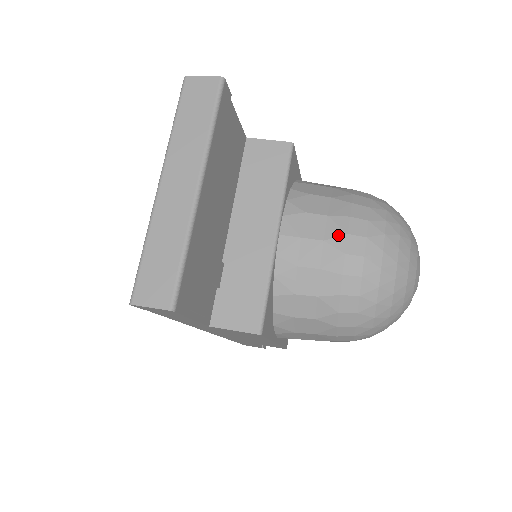
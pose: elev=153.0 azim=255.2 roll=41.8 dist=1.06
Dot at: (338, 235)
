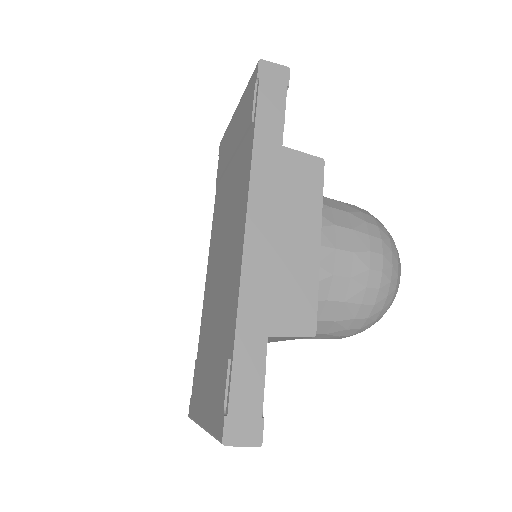
Dot at: occluded
